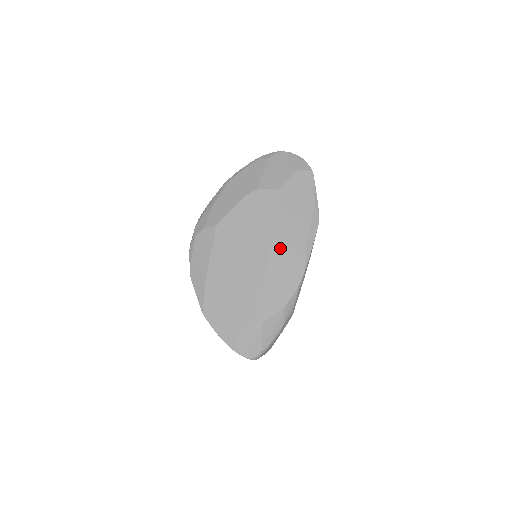
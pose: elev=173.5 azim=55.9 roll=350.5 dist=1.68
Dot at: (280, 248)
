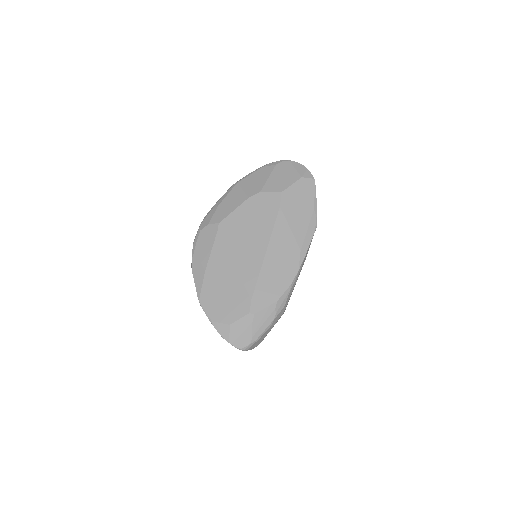
Dot at: (277, 247)
